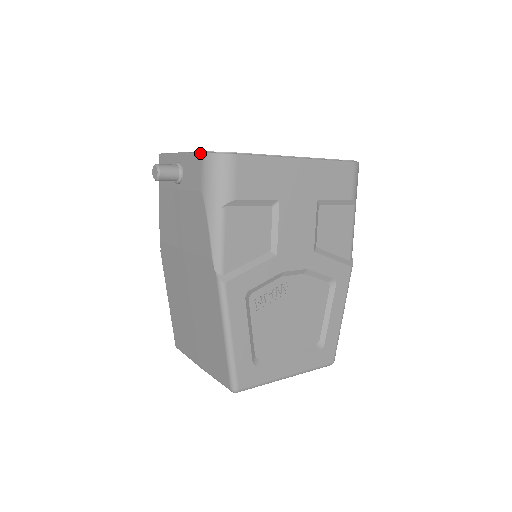
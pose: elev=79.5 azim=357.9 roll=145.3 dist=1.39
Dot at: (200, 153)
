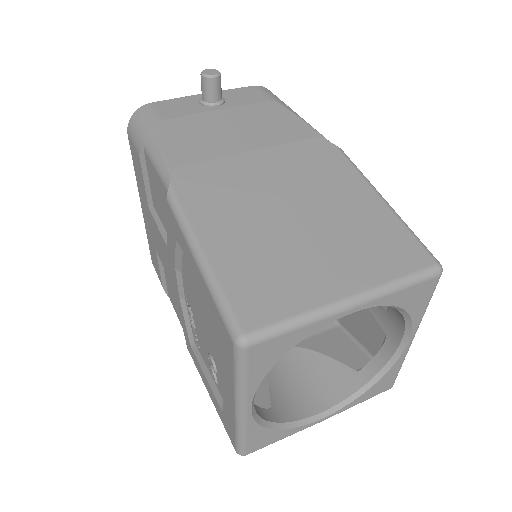
Dot at: occluded
